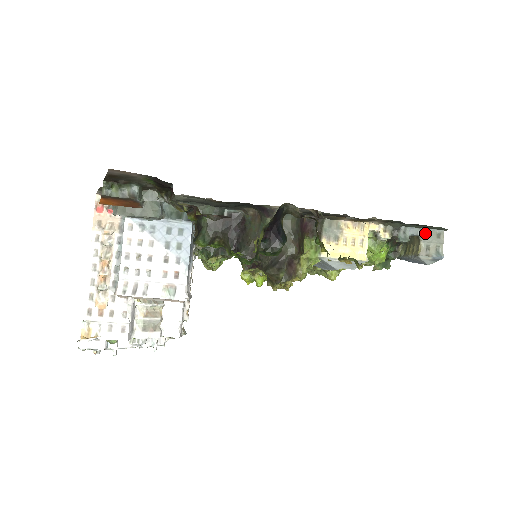
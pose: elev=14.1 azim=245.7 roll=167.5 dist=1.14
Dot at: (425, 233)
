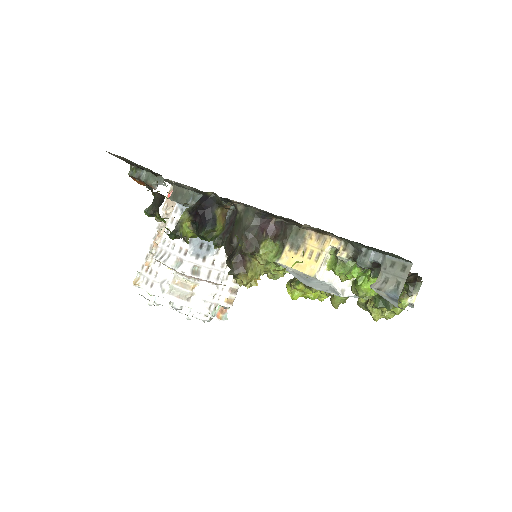
Dot at: (388, 262)
